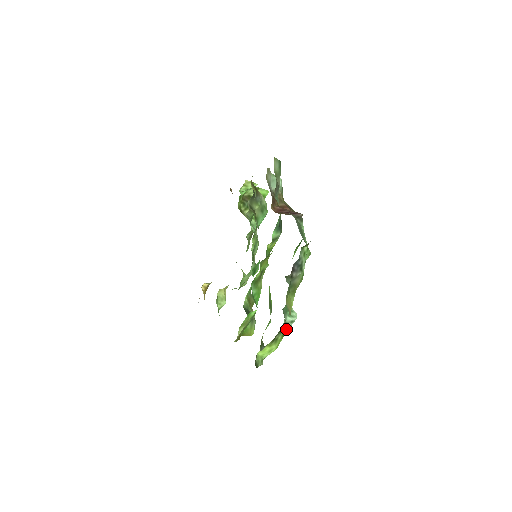
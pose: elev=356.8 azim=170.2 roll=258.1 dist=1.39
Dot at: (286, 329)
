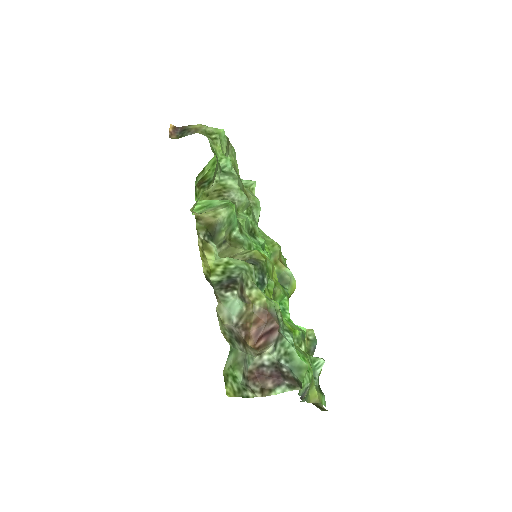
Dot at: occluded
